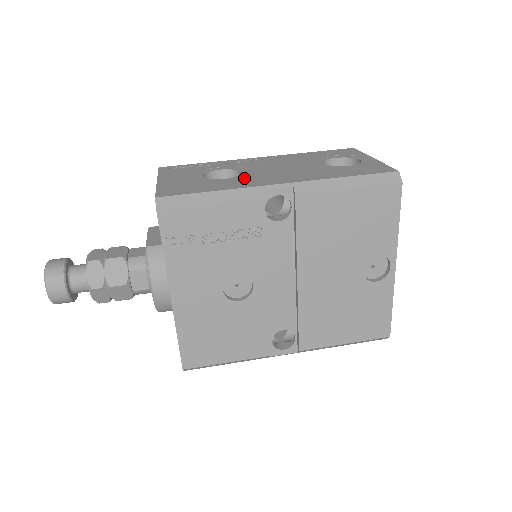
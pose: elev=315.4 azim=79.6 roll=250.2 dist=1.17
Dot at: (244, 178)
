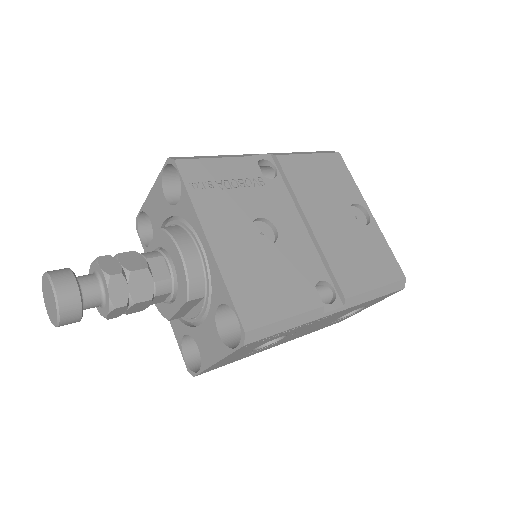
Dot at: occluded
